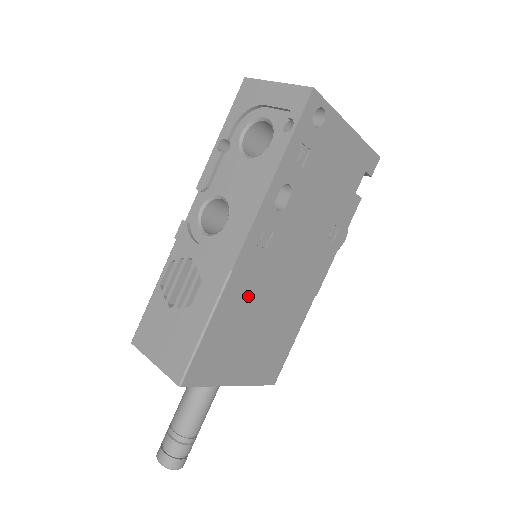
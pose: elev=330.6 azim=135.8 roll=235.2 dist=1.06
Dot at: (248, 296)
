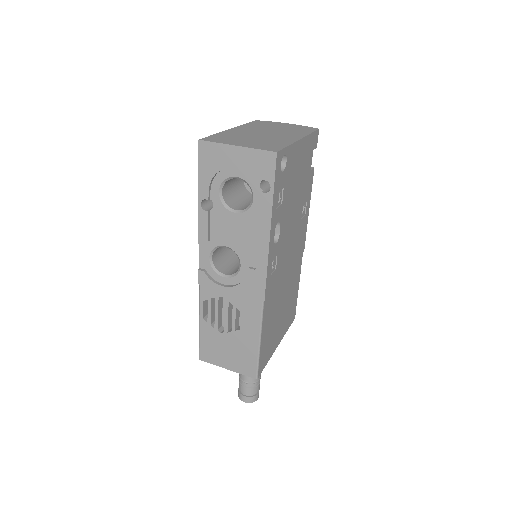
Dot at: (273, 301)
